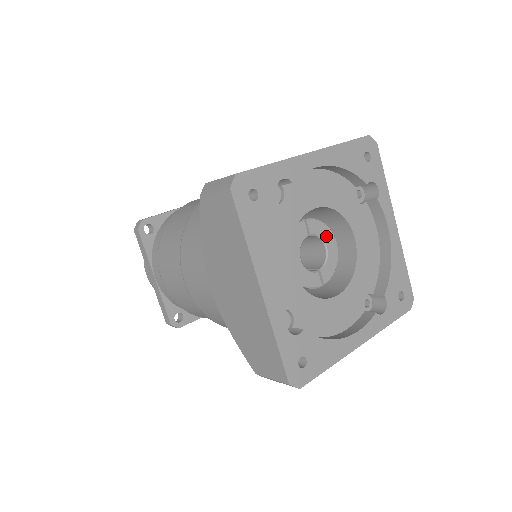
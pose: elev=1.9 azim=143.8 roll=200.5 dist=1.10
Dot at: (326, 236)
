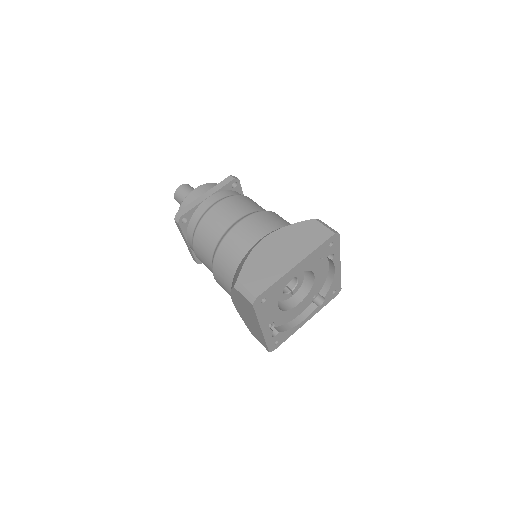
Dot at: (299, 275)
